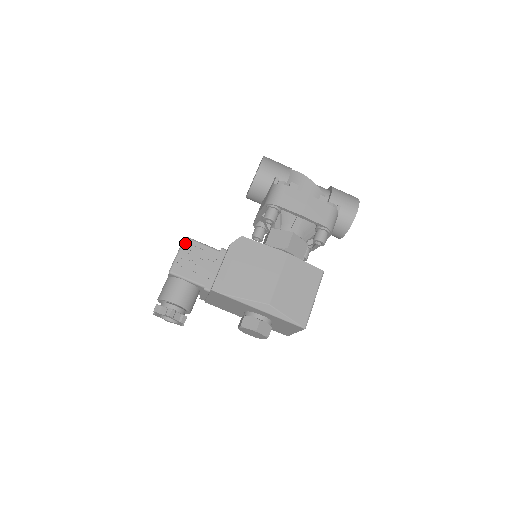
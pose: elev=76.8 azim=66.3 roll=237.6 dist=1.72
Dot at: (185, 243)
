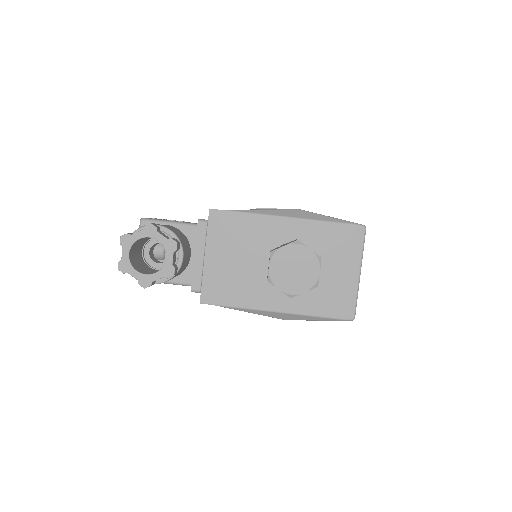
Dot at: occluded
